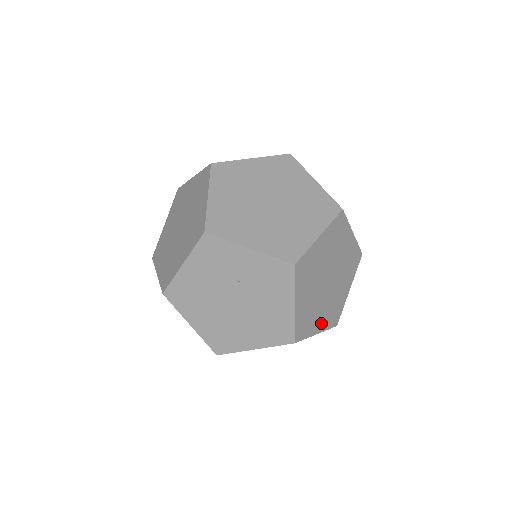
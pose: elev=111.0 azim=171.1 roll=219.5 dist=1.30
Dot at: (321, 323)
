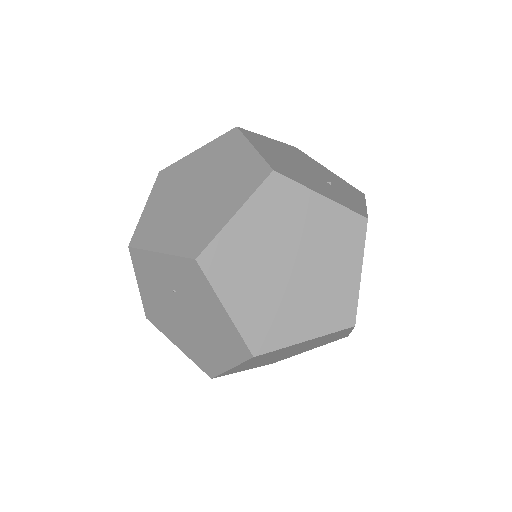
Dot at: (308, 326)
